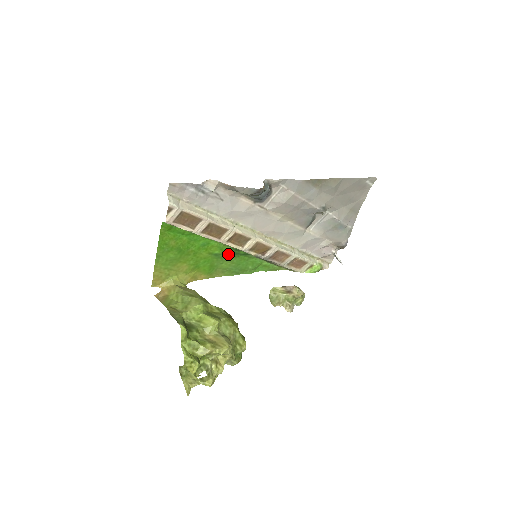
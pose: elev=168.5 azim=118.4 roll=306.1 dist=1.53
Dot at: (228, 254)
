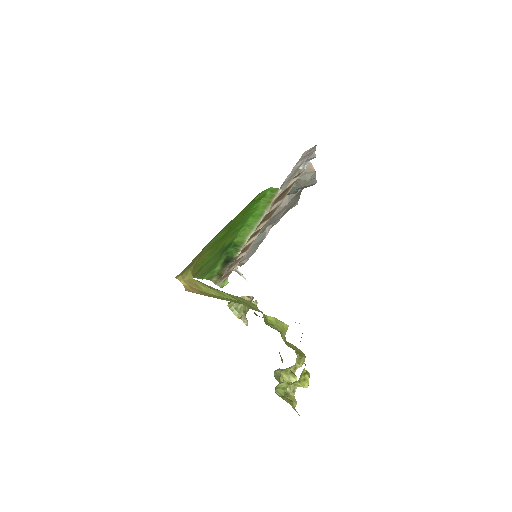
Dot at: (224, 249)
